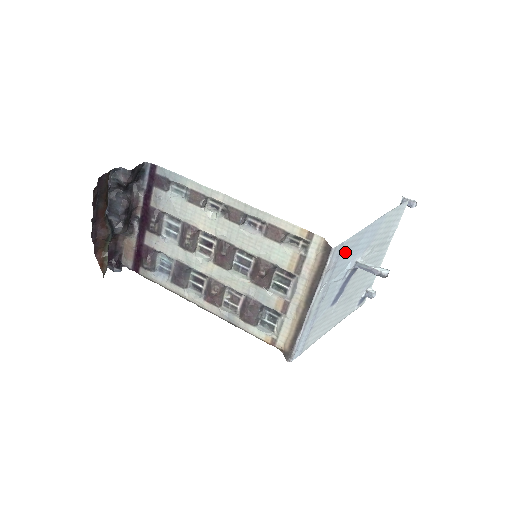
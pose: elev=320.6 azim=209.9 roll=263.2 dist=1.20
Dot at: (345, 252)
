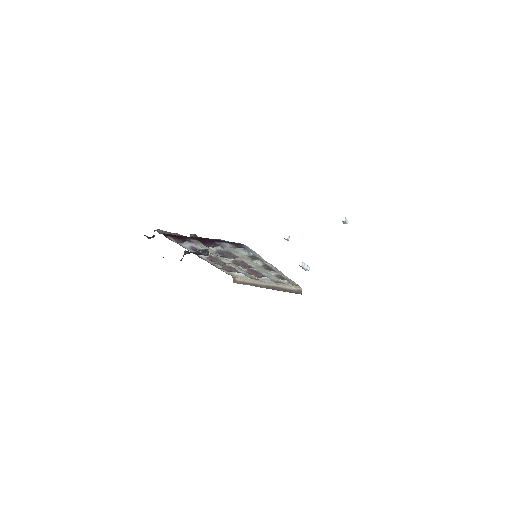
Dot at: occluded
